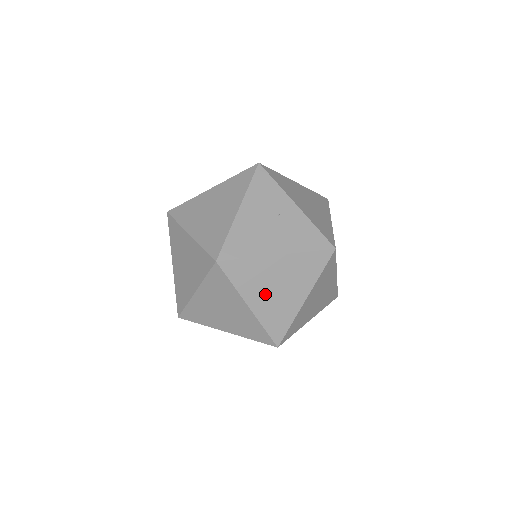
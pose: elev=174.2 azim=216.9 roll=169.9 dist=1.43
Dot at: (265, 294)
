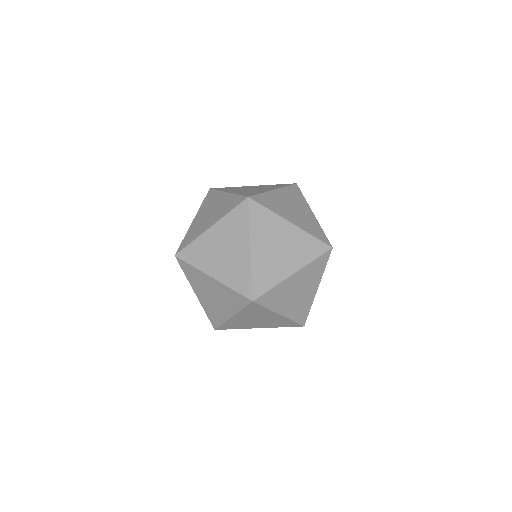
Dot at: (290, 301)
